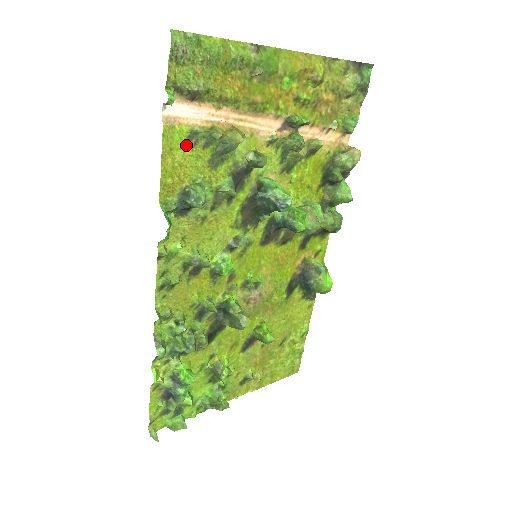
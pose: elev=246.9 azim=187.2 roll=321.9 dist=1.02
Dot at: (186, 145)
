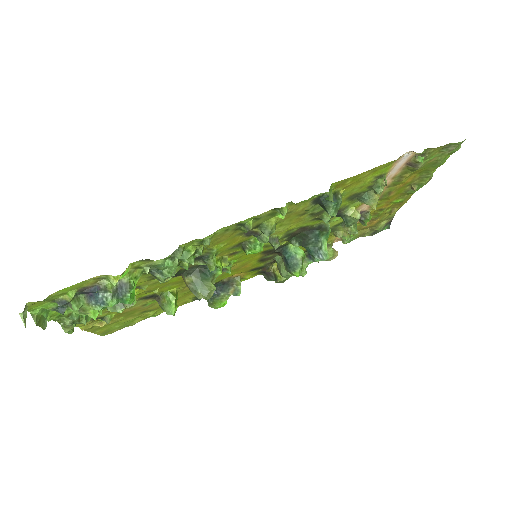
Dot at: (375, 177)
